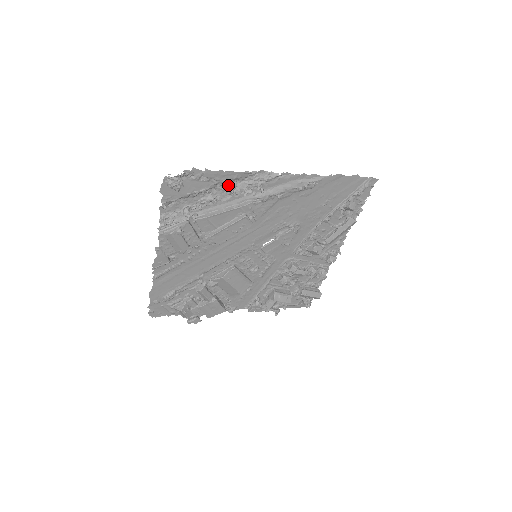
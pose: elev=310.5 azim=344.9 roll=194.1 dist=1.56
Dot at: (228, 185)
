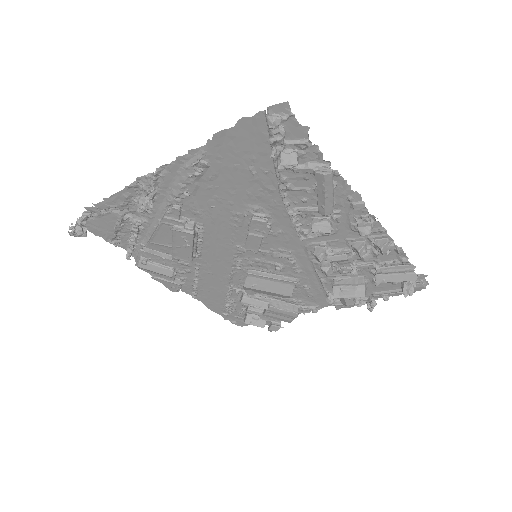
Dot at: (133, 205)
